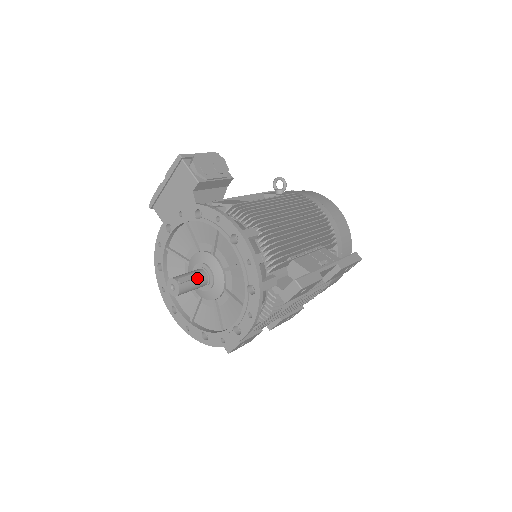
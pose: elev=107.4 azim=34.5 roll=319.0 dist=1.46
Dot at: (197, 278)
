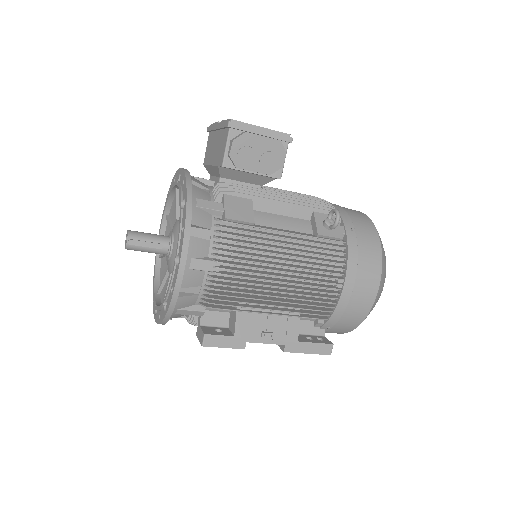
Dot at: (153, 248)
